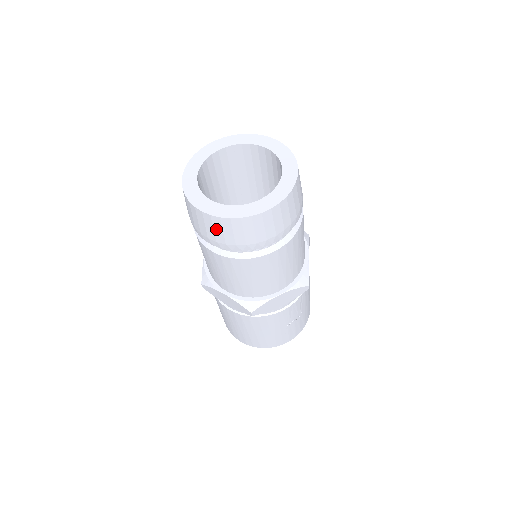
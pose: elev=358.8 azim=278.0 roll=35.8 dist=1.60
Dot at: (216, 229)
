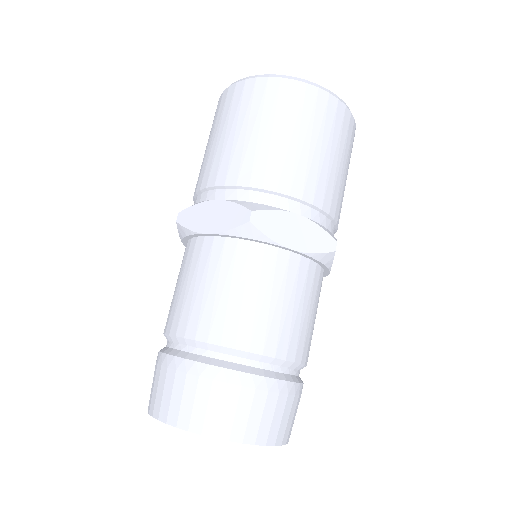
Dot at: occluded
